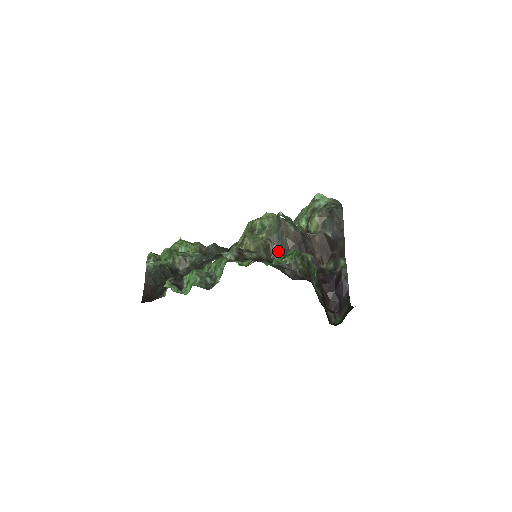
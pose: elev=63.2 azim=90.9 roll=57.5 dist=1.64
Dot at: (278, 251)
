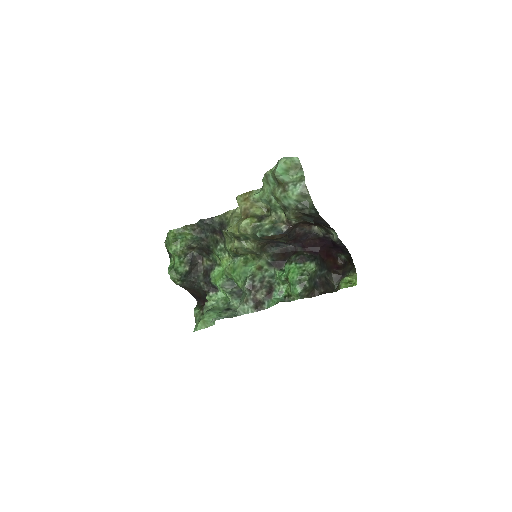
Dot at: (271, 242)
